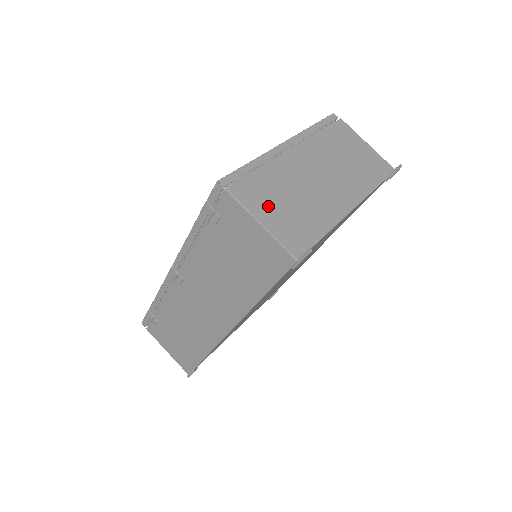
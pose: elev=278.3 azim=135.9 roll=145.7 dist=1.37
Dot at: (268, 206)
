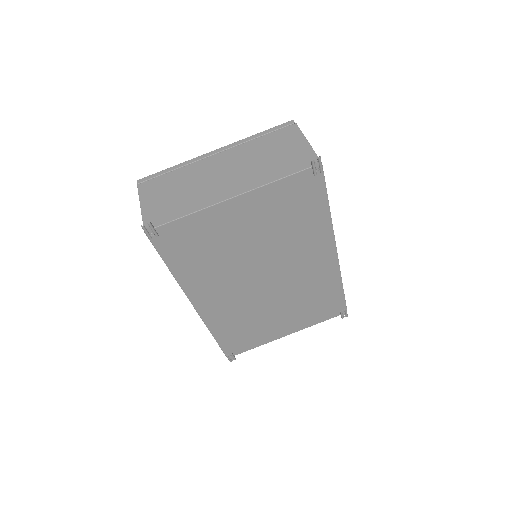
Dot at: (157, 195)
